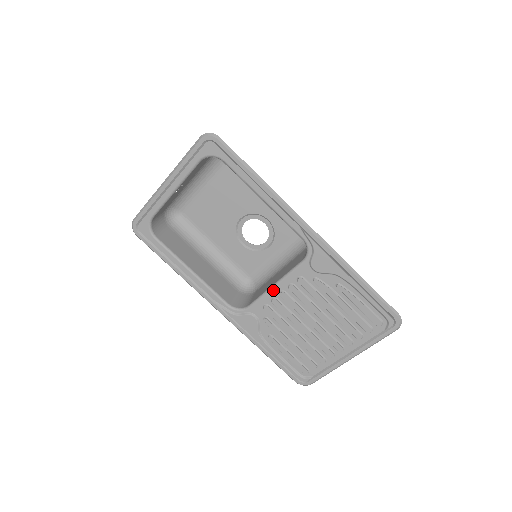
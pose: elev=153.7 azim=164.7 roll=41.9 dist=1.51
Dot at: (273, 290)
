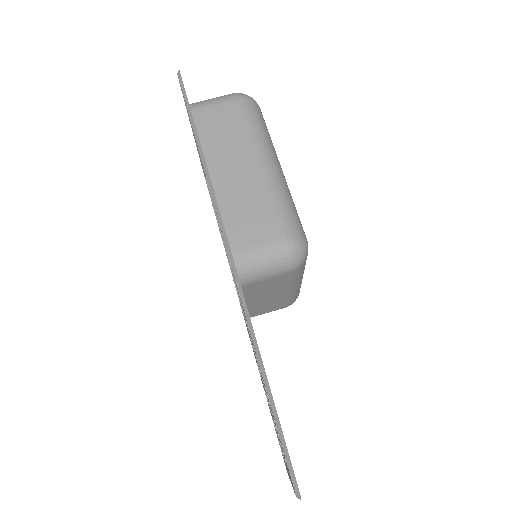
Dot at: occluded
